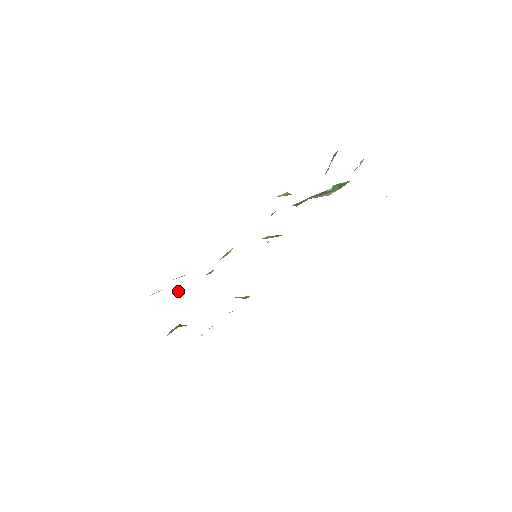
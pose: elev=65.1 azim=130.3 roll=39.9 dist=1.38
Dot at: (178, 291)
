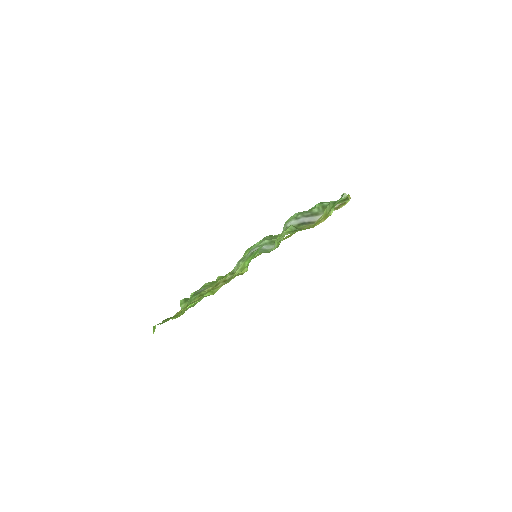
Dot at: occluded
